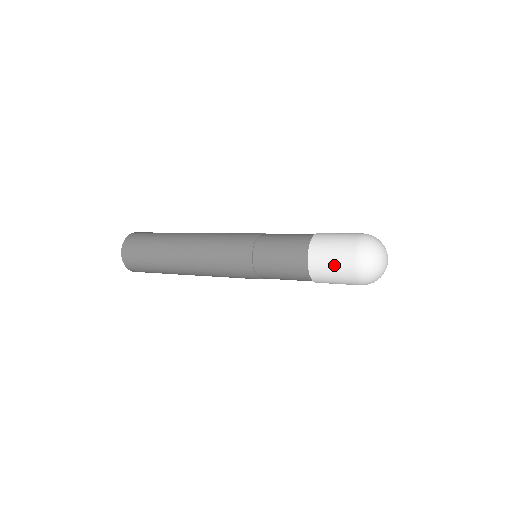
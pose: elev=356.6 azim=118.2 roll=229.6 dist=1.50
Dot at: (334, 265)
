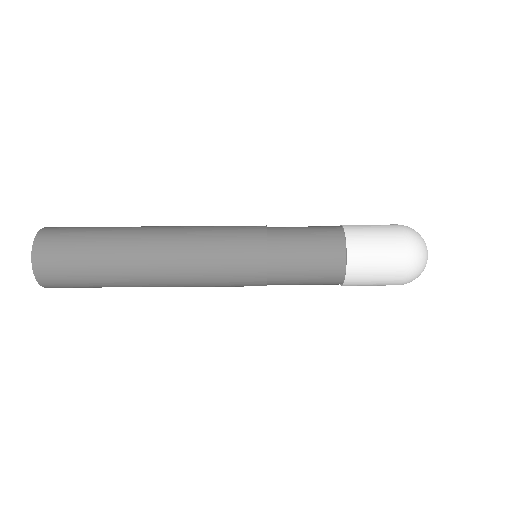
Dot at: (378, 233)
